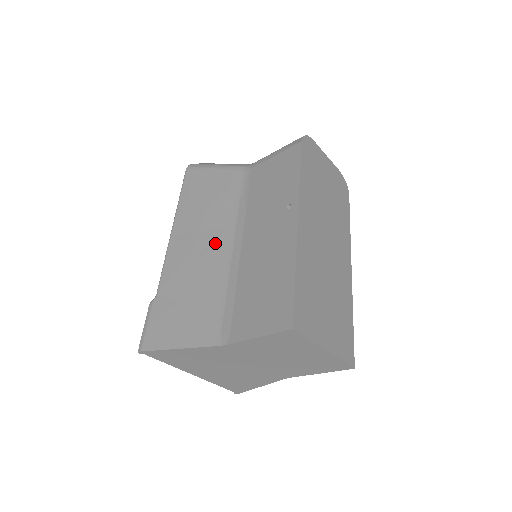
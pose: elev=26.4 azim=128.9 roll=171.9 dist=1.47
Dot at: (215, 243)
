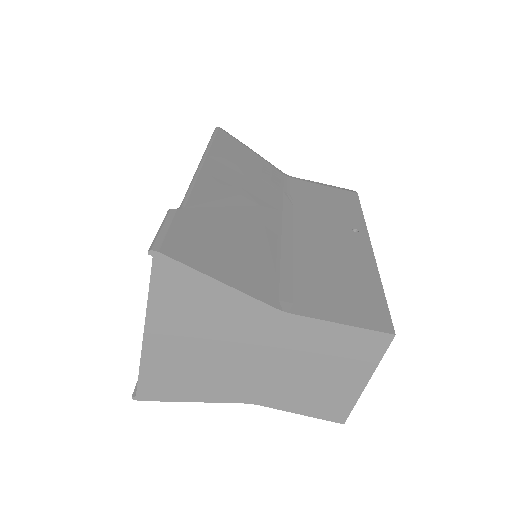
Dot at: (261, 209)
